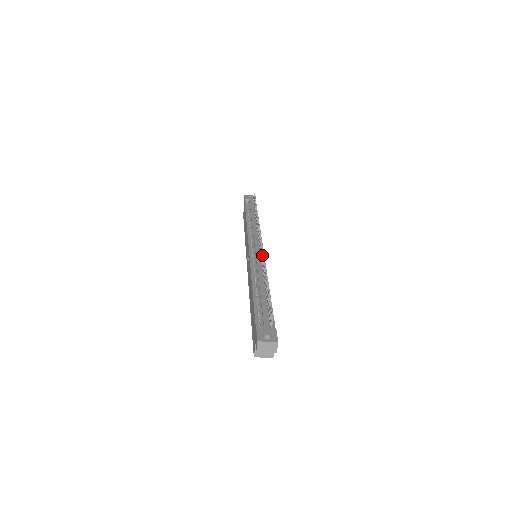
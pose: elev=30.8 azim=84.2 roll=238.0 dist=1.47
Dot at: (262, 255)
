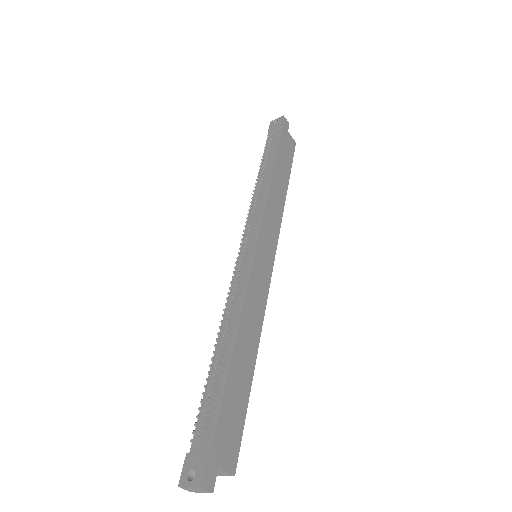
Dot at: (234, 279)
